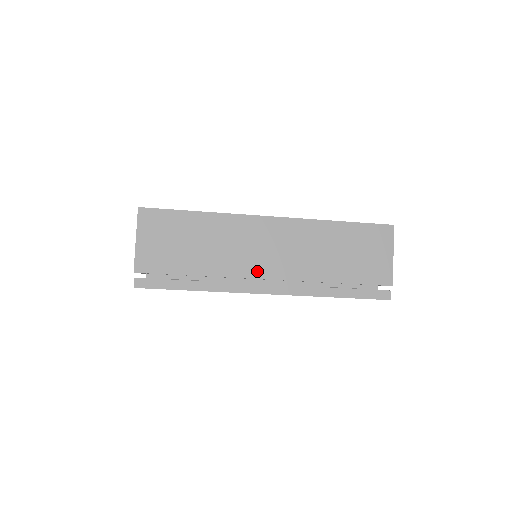
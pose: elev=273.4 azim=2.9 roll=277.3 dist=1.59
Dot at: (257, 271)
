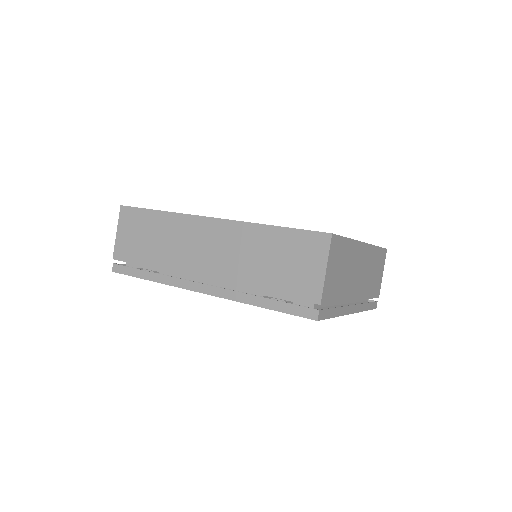
Dot at: (194, 269)
